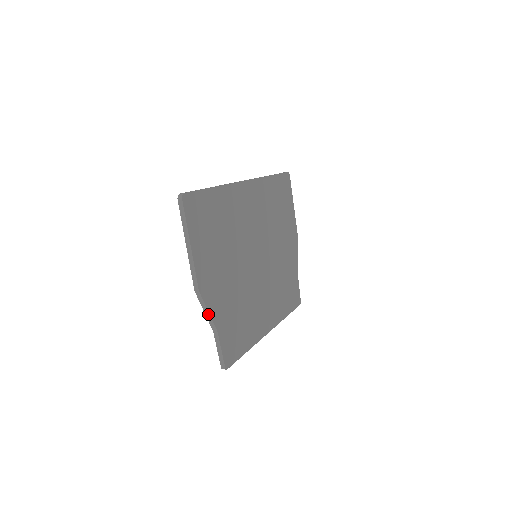
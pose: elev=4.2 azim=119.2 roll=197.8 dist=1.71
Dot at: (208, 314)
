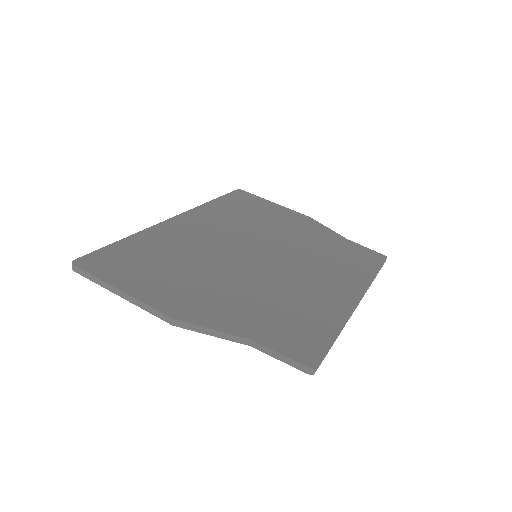
Dot at: (216, 333)
